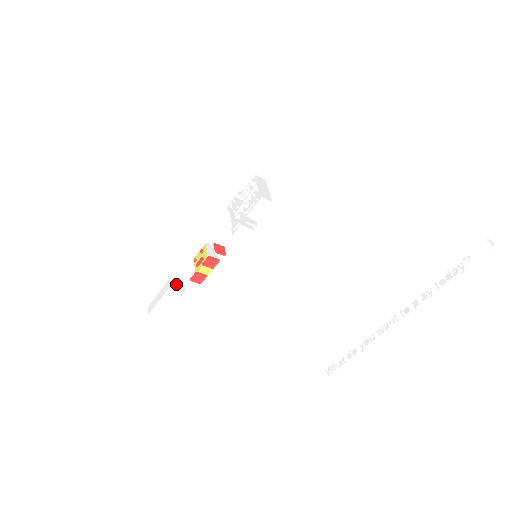
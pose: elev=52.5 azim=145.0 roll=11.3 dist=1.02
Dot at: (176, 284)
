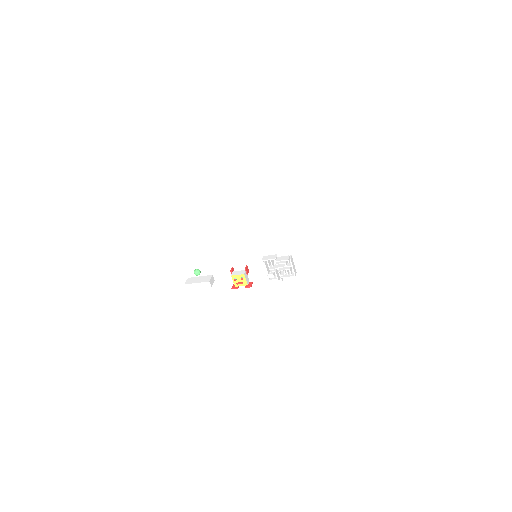
Dot at: (211, 280)
